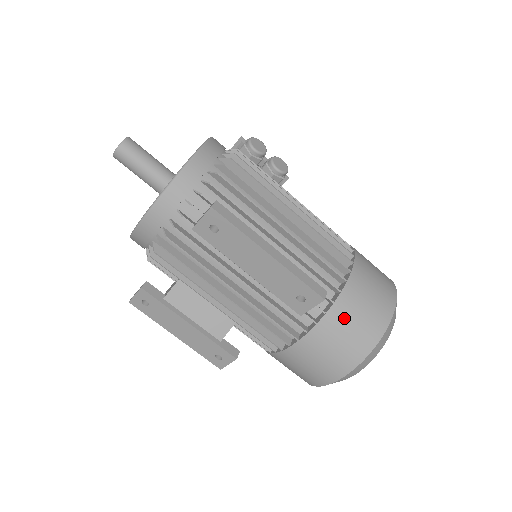
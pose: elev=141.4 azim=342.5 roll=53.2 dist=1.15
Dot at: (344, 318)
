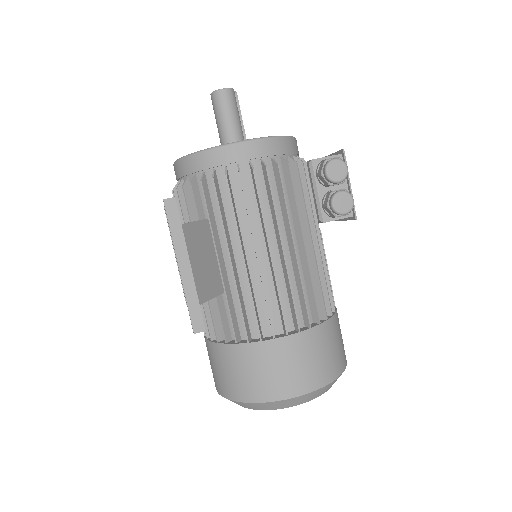
Dot at: (235, 361)
